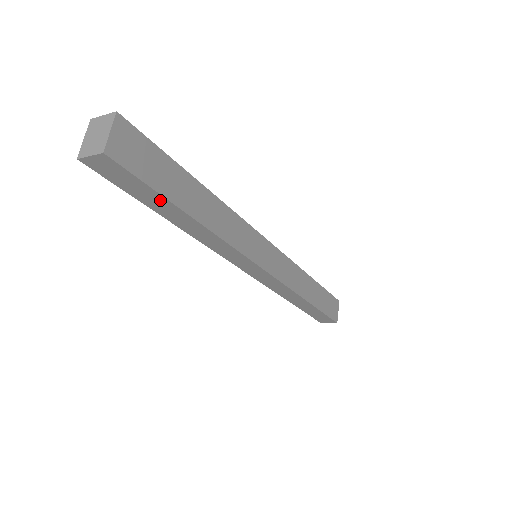
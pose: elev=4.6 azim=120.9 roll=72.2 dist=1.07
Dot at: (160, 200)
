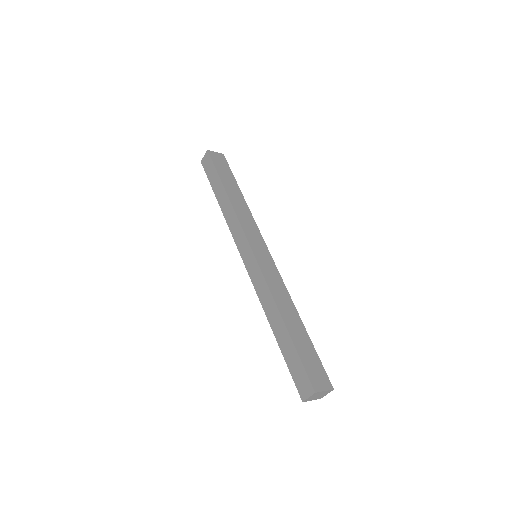
Dot at: (217, 179)
